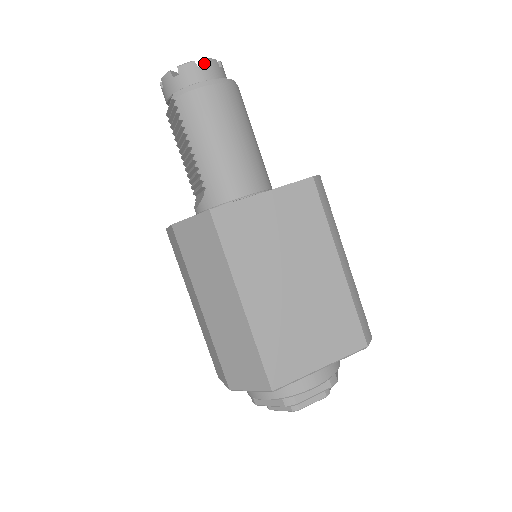
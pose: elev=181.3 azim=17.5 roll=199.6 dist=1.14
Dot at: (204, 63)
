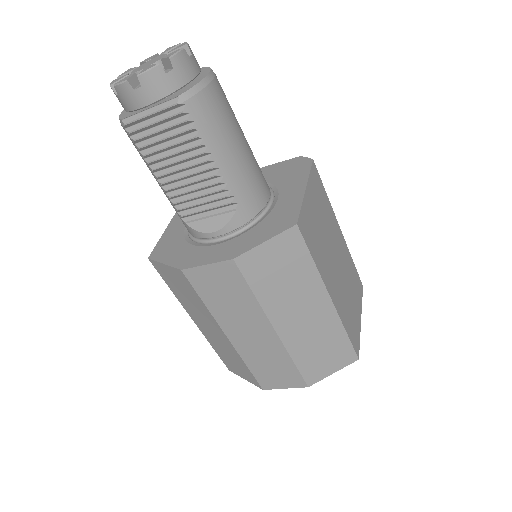
Dot at: (190, 50)
